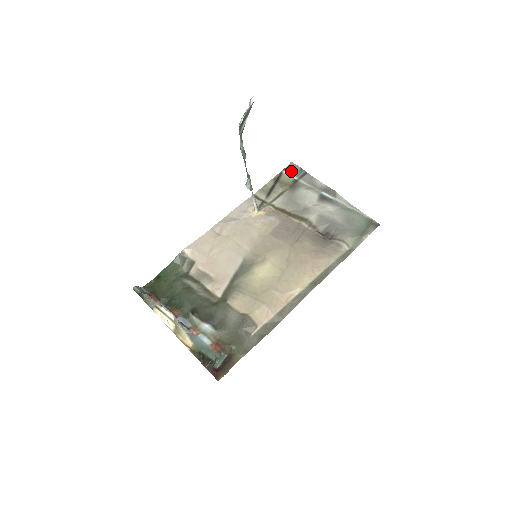
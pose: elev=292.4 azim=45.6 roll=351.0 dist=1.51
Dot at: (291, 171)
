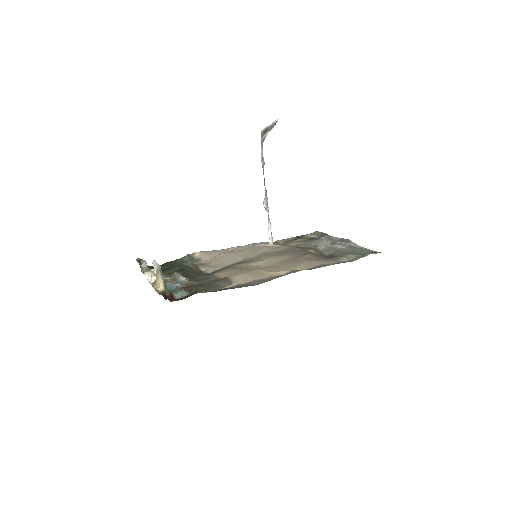
Dot at: (314, 234)
